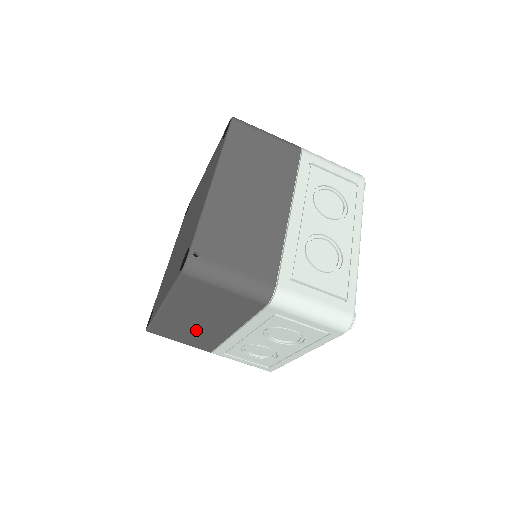
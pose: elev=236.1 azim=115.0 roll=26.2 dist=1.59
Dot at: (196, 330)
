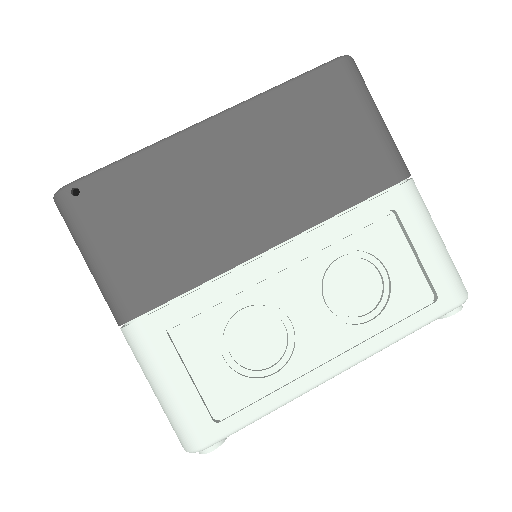
Dot at: occluded
